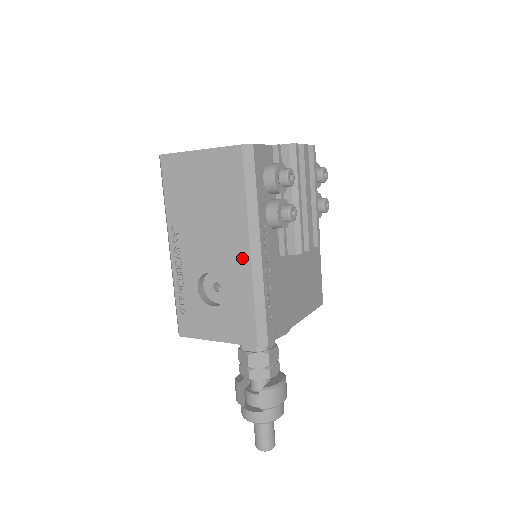
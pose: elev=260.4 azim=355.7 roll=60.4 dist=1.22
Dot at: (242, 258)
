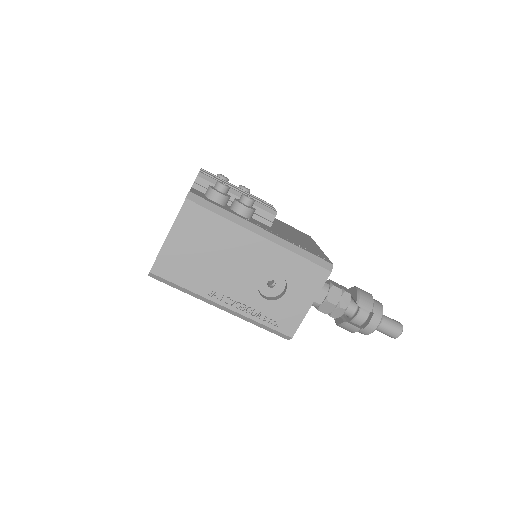
Dot at: (264, 246)
